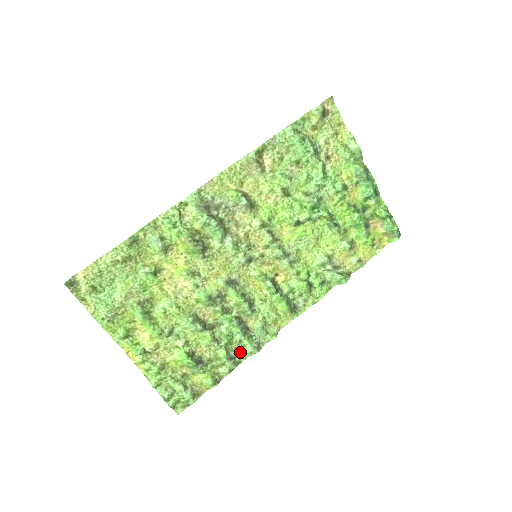
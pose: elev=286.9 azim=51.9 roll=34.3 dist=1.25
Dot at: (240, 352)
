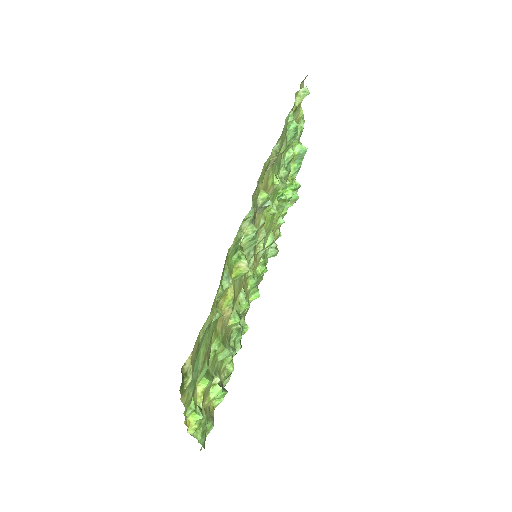
Dot at: occluded
